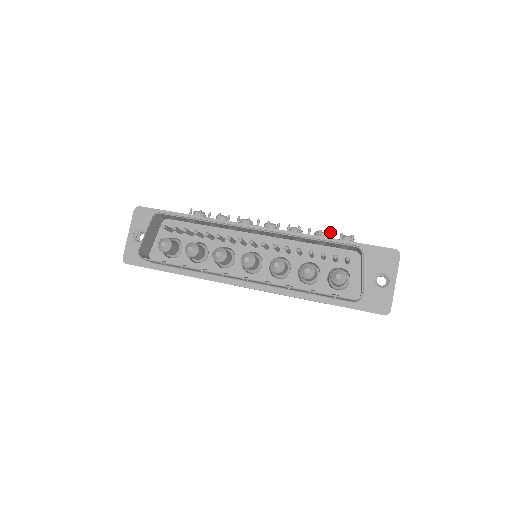
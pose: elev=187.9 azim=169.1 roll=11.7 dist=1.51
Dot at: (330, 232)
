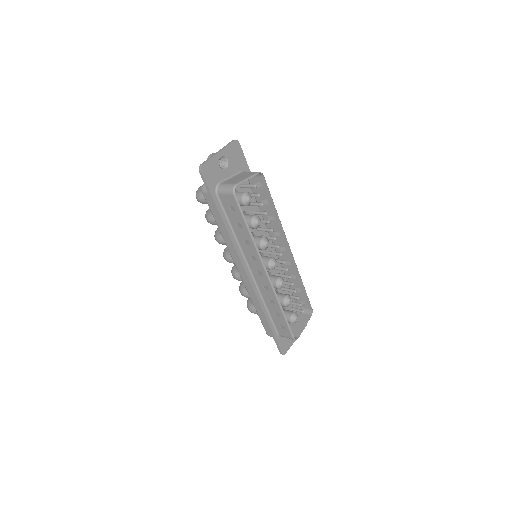
Dot at: occluded
